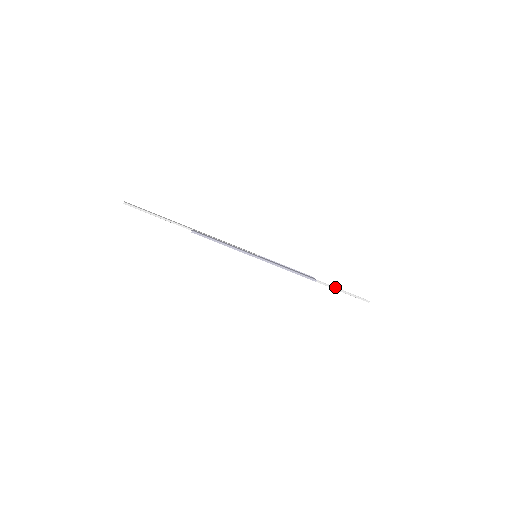
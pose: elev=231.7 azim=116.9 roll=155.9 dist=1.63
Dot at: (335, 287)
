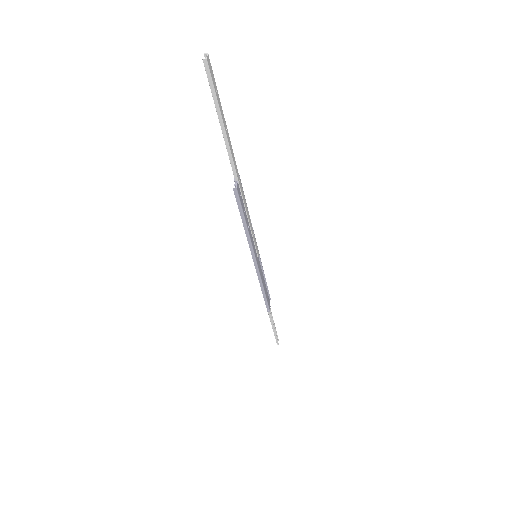
Dot at: occluded
